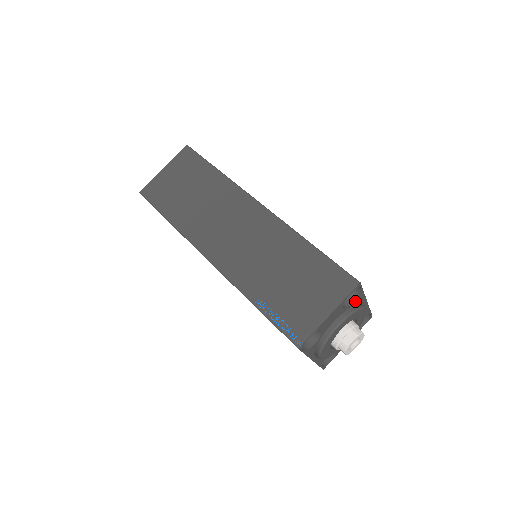
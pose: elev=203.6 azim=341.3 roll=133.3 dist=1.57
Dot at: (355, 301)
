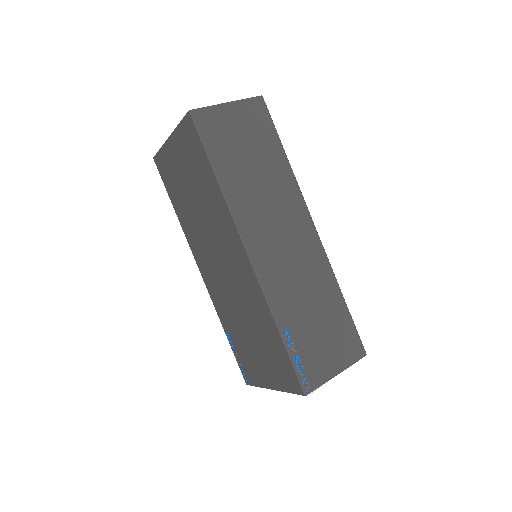
Dot at: occluded
